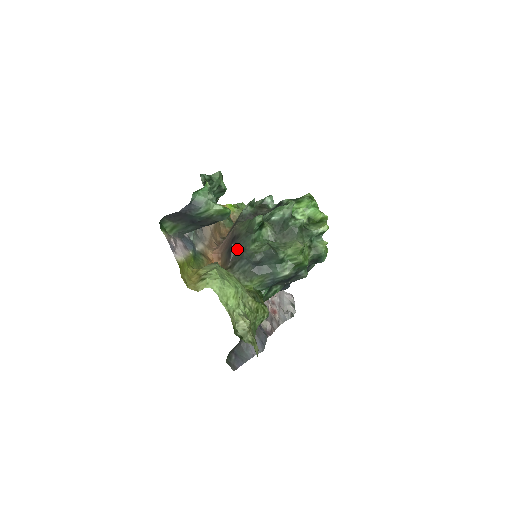
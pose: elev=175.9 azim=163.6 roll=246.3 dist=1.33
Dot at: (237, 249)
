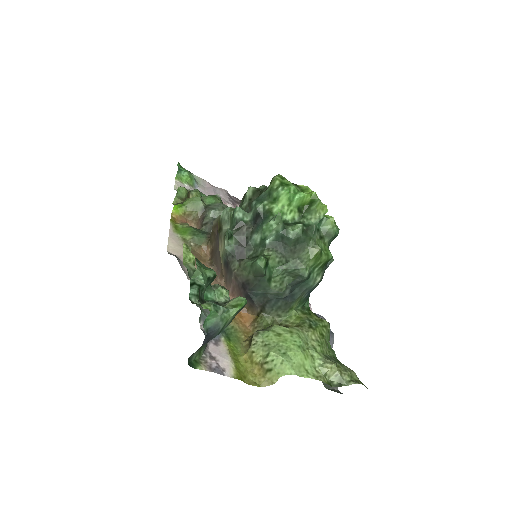
Dot at: (256, 294)
